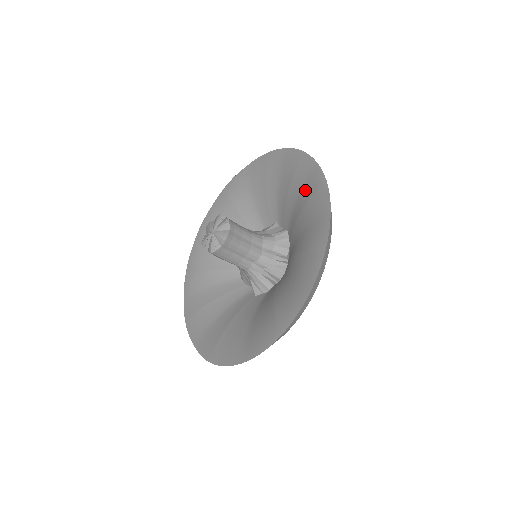
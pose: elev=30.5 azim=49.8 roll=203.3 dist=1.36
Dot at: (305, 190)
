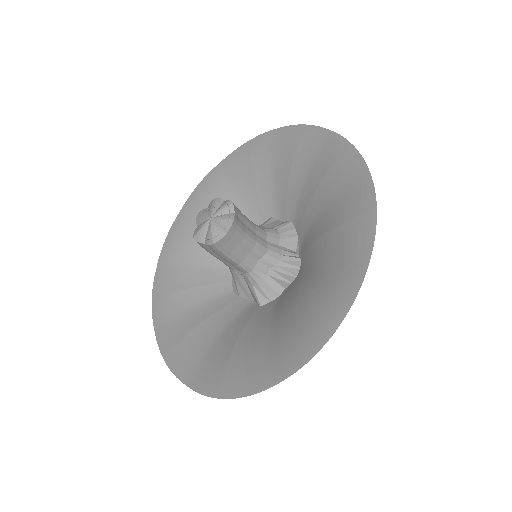
Dot at: (318, 162)
